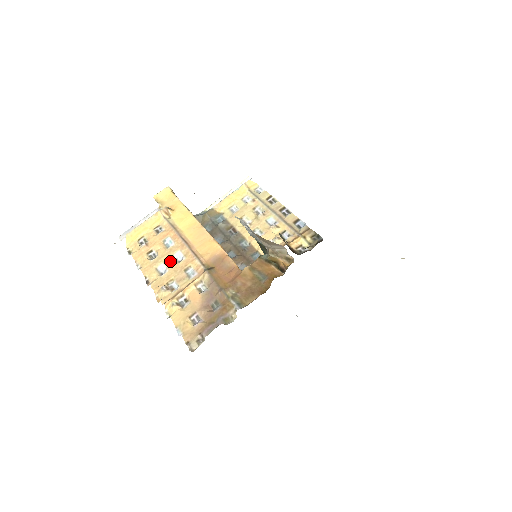
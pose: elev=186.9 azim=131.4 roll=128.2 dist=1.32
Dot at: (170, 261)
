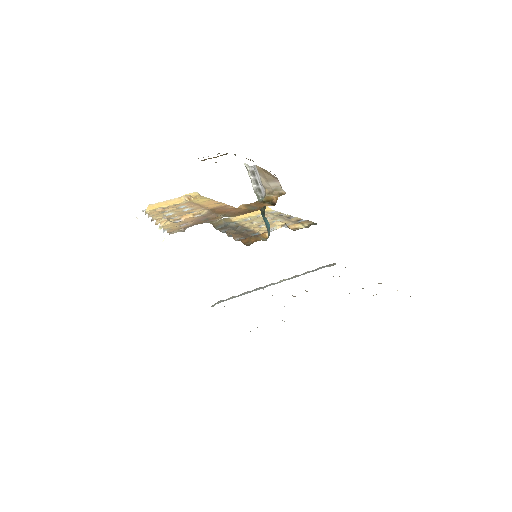
Dot at: (178, 211)
